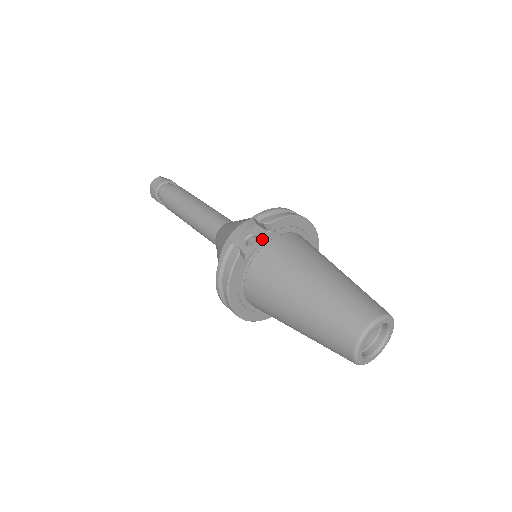
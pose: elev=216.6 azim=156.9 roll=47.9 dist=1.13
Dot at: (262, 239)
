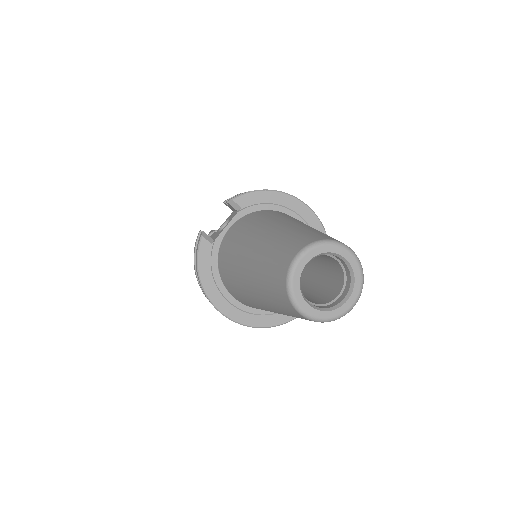
Dot at: (230, 220)
